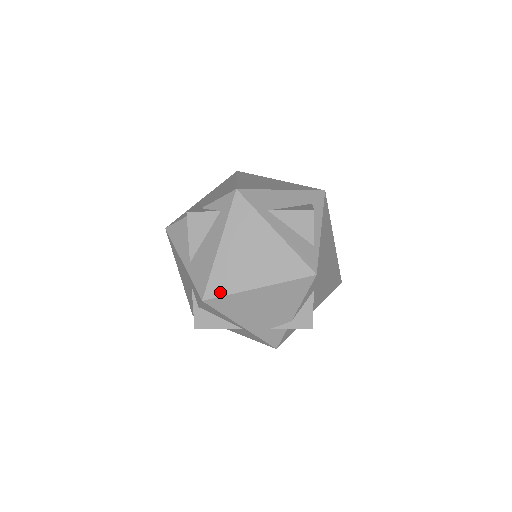
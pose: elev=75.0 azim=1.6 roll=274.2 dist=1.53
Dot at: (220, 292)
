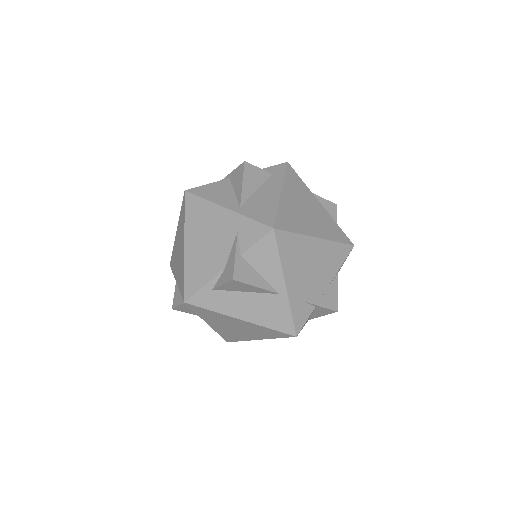
Dot at: (288, 228)
